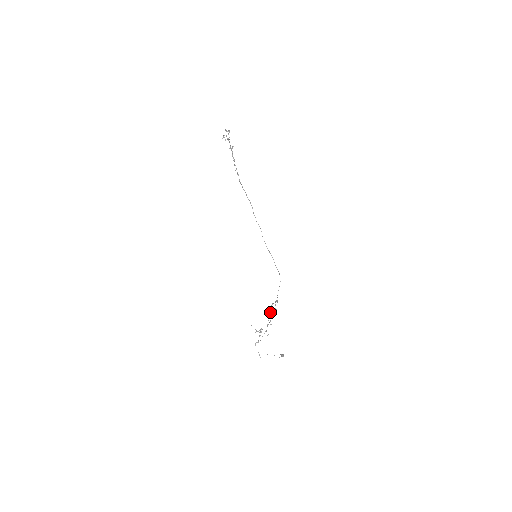
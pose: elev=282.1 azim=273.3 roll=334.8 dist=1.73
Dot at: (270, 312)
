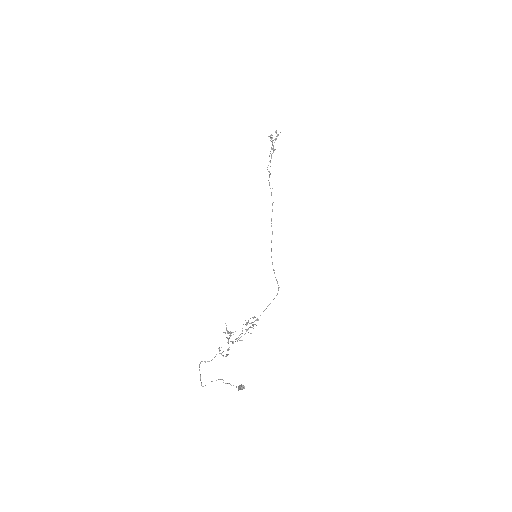
Dot at: (251, 322)
